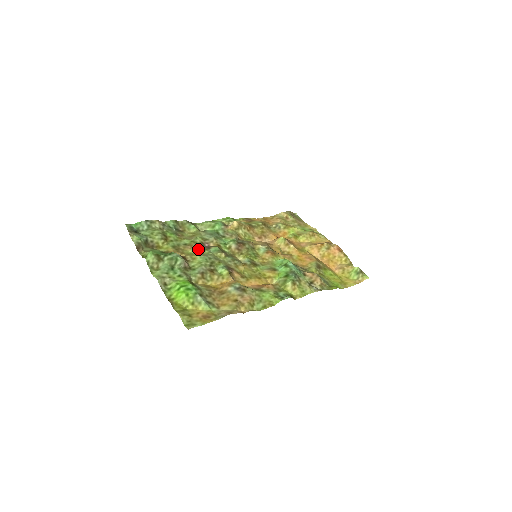
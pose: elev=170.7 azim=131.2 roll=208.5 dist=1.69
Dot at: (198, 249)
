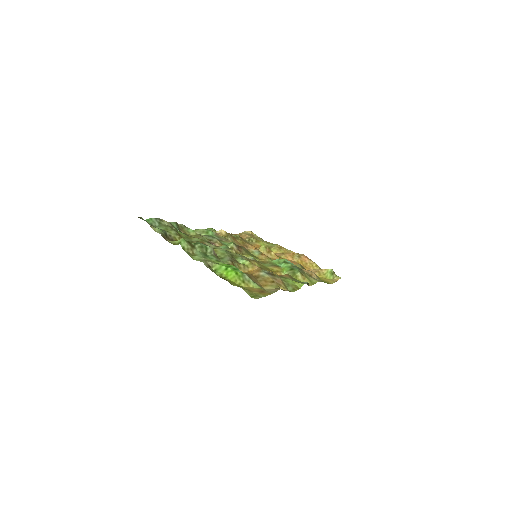
Dot at: (211, 246)
